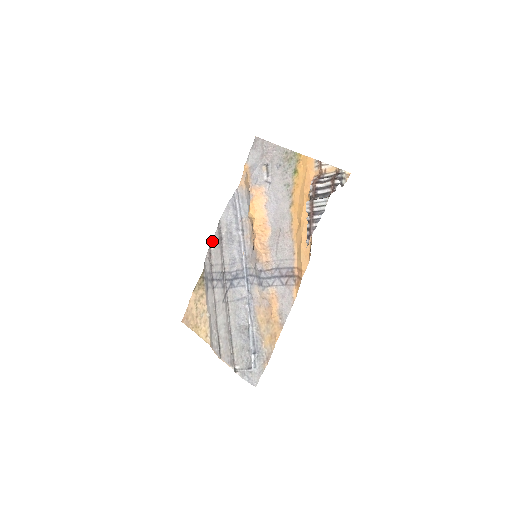
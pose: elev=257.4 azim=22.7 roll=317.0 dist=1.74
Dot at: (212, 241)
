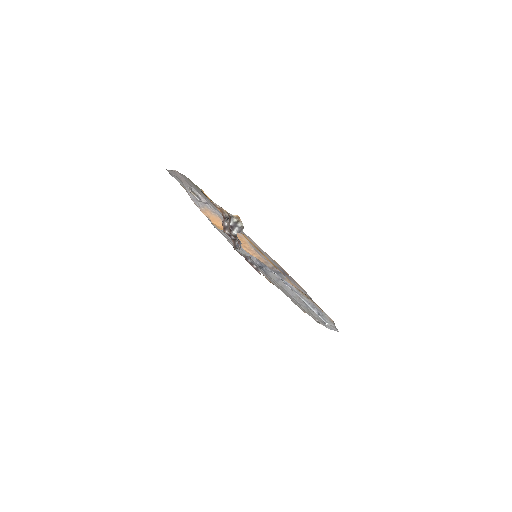
Dot at: occluded
